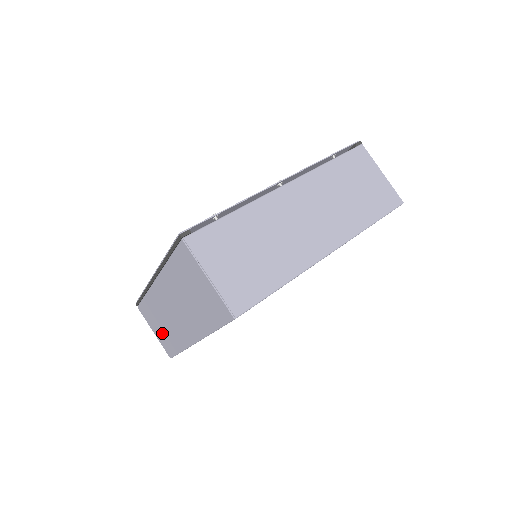
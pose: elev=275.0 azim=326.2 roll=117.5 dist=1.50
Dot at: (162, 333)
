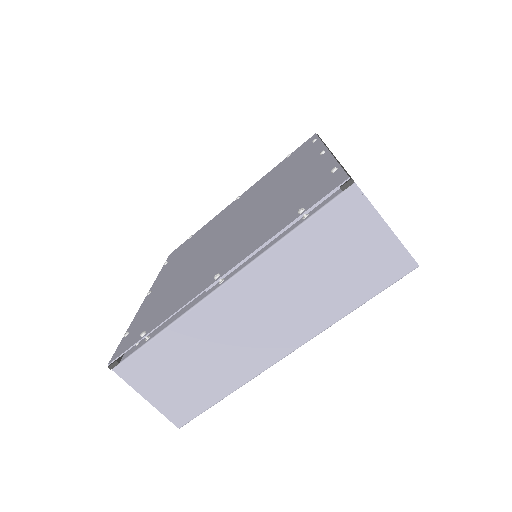
Dot at: occluded
